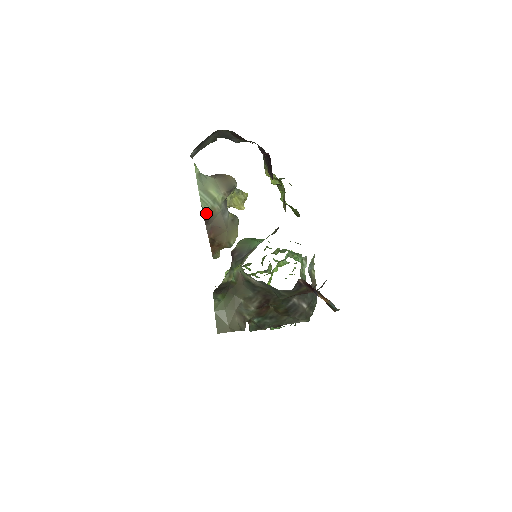
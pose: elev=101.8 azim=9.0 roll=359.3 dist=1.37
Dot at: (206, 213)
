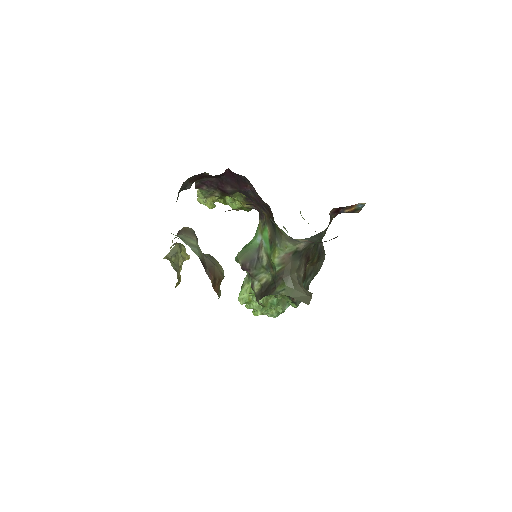
Dot at: (202, 261)
